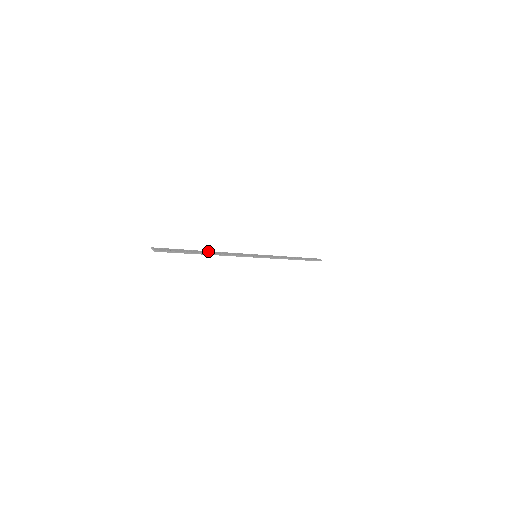
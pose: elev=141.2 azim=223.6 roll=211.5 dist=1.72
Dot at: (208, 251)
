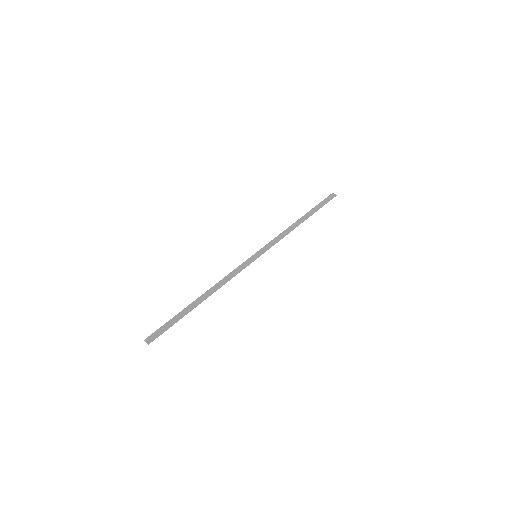
Dot at: (202, 295)
